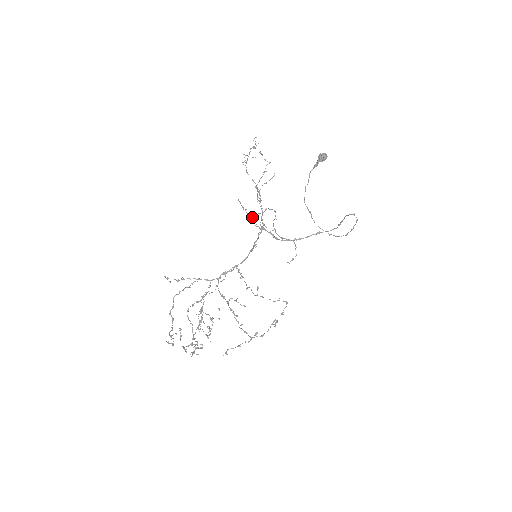
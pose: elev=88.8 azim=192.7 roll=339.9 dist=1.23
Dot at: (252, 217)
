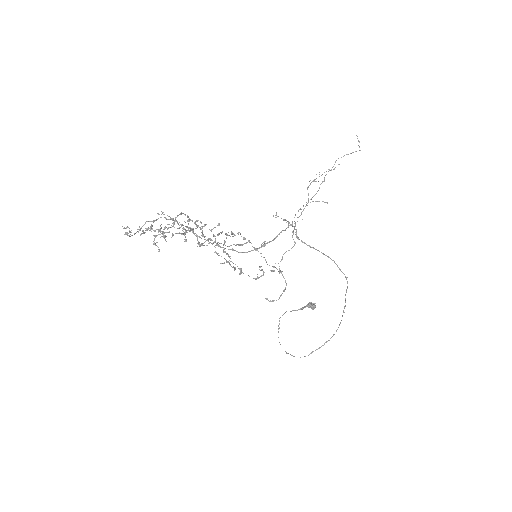
Dot at: (284, 220)
